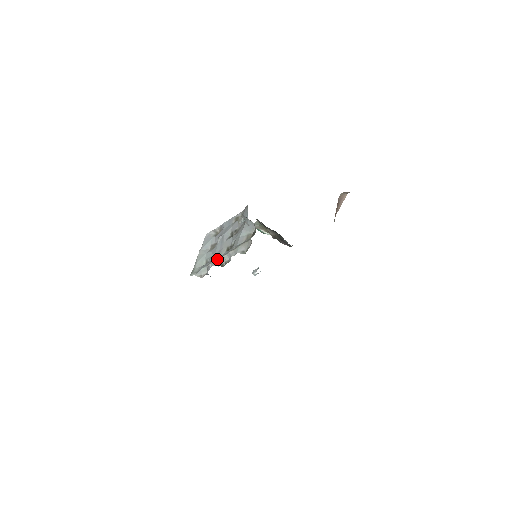
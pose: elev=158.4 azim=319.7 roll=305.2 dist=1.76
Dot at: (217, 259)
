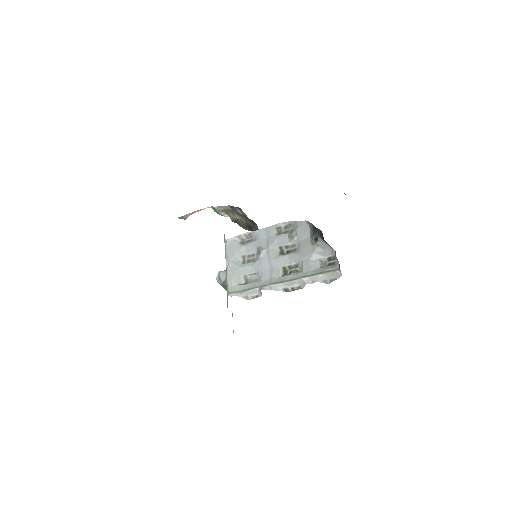
Dot at: (280, 283)
